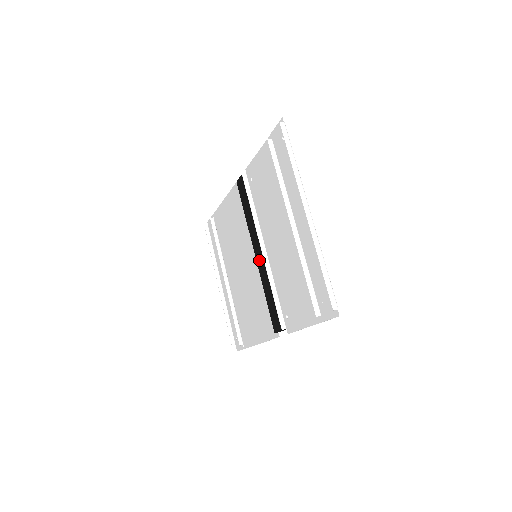
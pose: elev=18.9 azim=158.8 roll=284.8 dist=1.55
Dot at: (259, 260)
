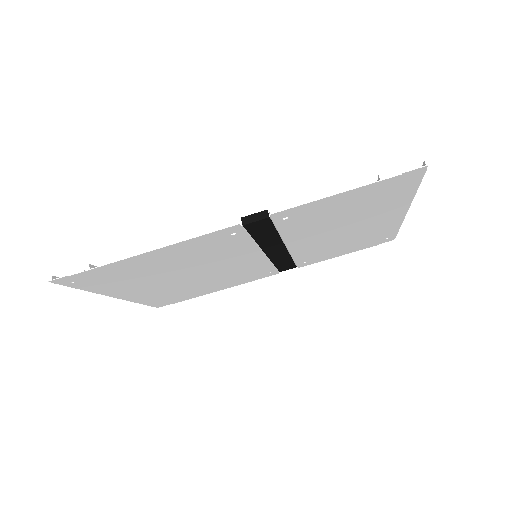
Dot at: occluded
